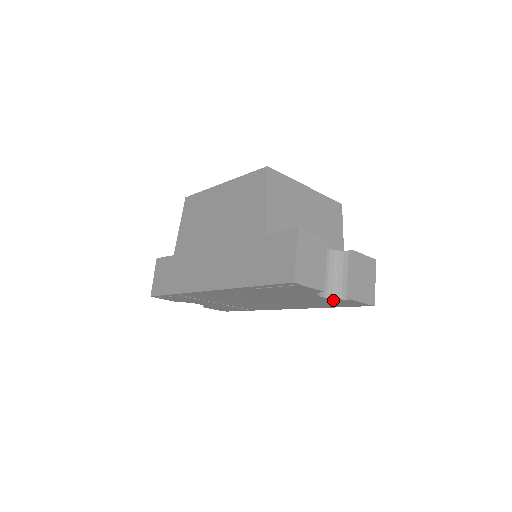
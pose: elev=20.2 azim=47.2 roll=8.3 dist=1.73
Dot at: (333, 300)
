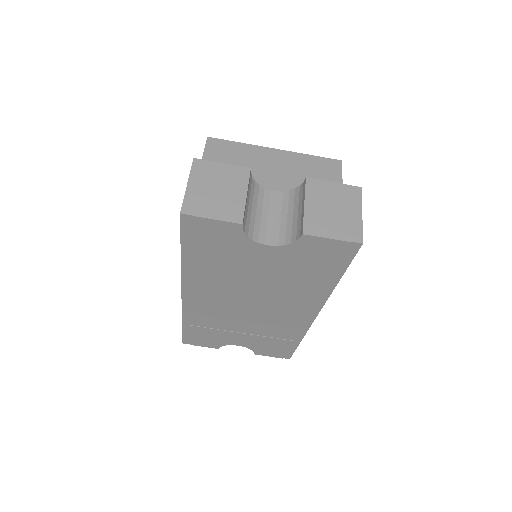
Dot at: (296, 251)
